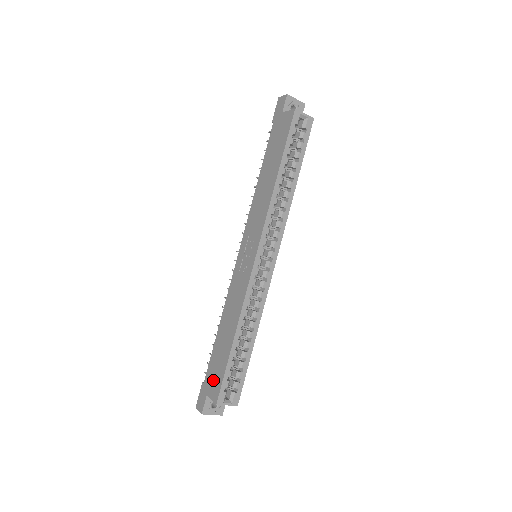
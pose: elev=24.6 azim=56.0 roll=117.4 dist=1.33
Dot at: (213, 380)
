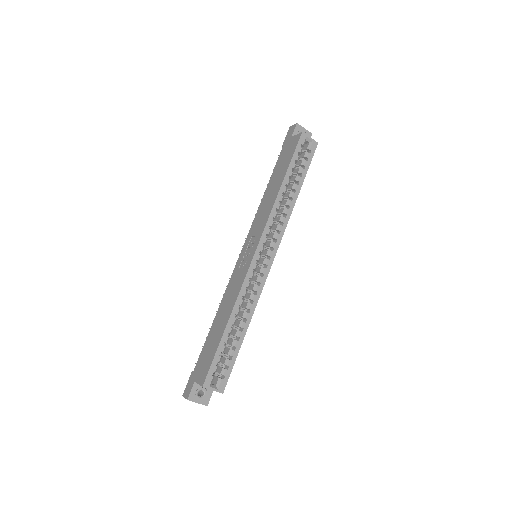
Dot at: (202, 366)
